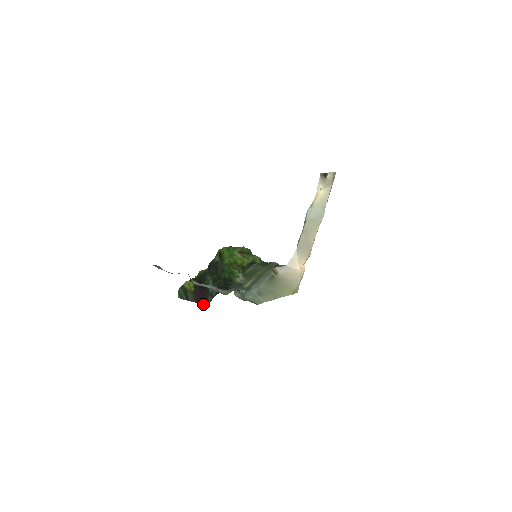
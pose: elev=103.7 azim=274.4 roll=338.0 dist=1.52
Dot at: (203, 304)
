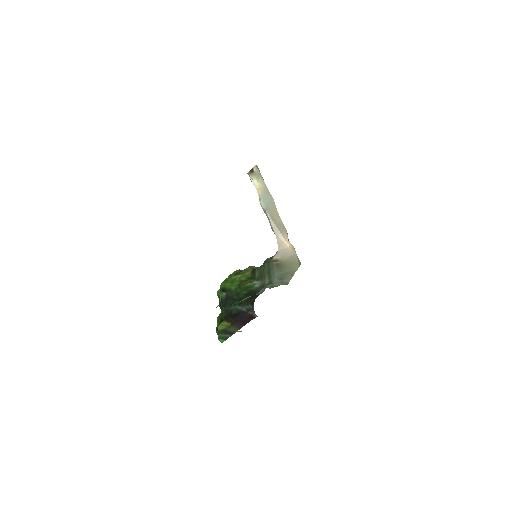
Dot at: (249, 321)
